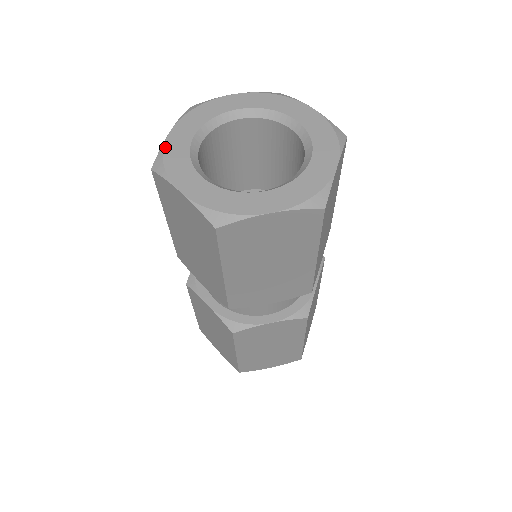
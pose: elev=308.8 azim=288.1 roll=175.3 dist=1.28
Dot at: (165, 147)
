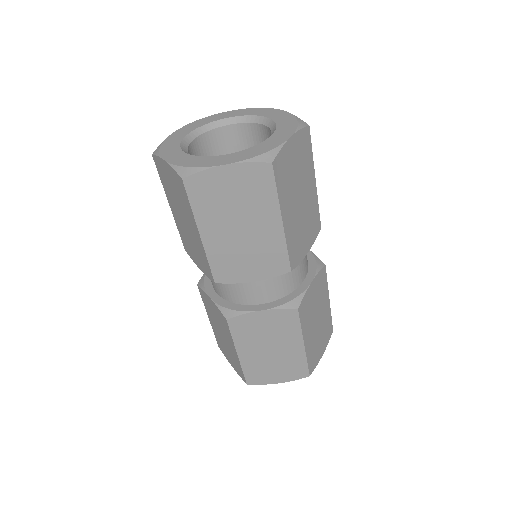
Dot at: (165, 140)
